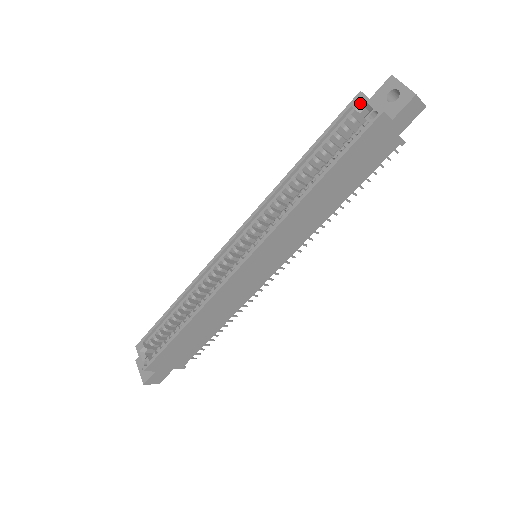
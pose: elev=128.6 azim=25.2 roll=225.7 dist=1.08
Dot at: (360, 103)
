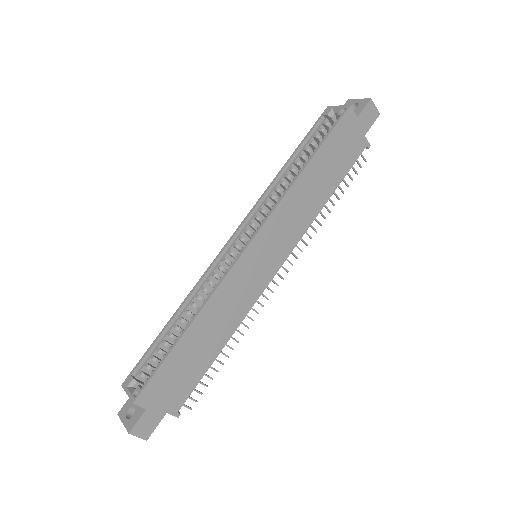
Dot at: (330, 111)
